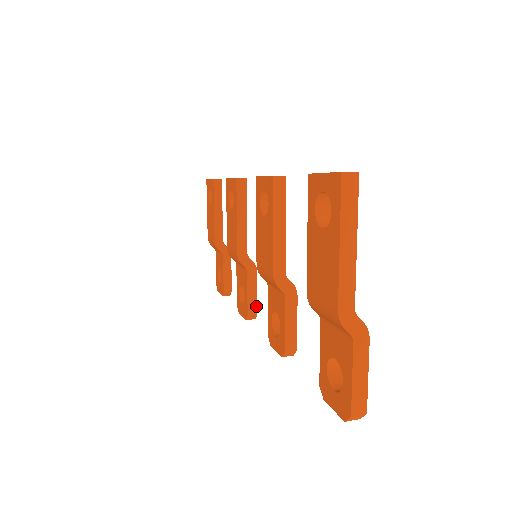
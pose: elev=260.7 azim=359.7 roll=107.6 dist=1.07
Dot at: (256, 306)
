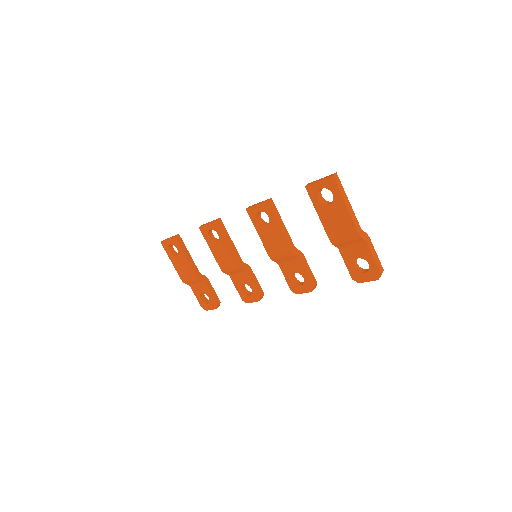
Dot at: (261, 289)
